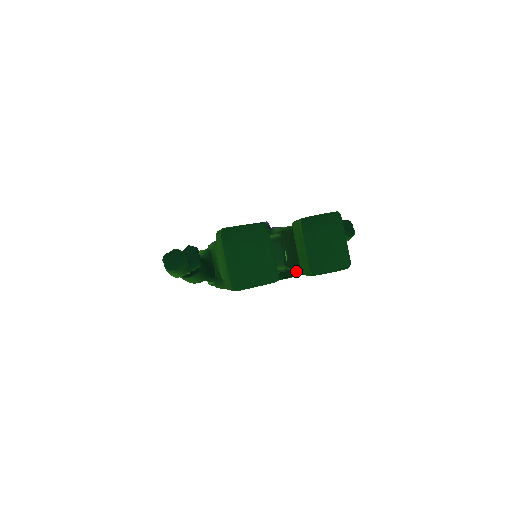
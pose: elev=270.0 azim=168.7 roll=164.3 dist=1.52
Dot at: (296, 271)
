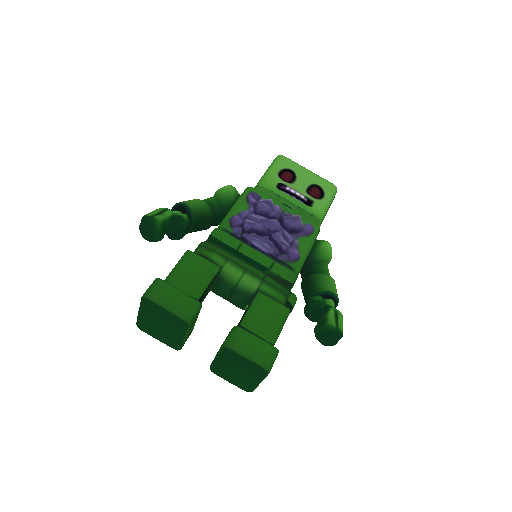
Dot at: occluded
